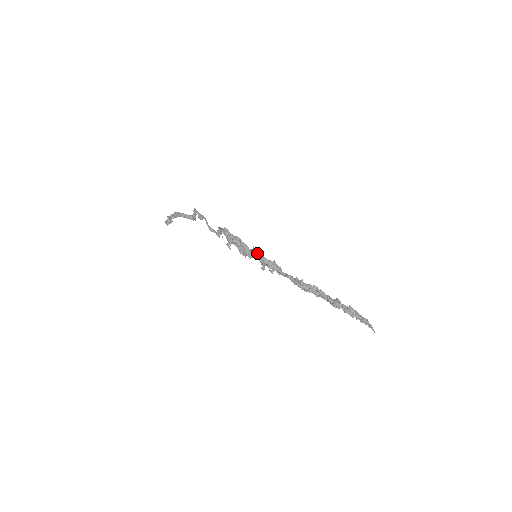
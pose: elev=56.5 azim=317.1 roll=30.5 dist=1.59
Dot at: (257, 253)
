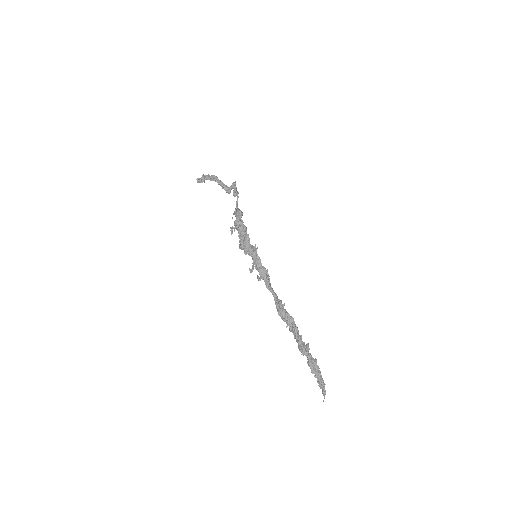
Dot at: (255, 252)
